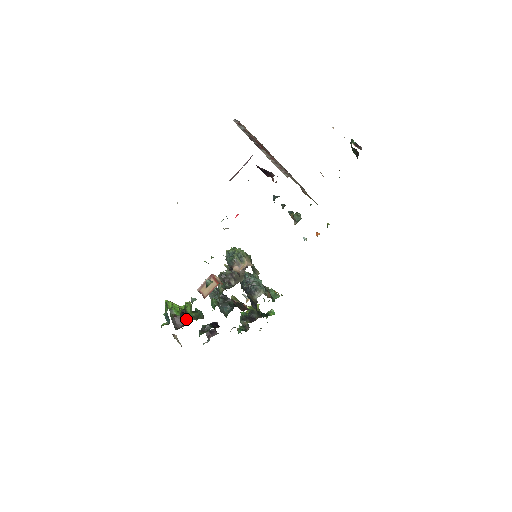
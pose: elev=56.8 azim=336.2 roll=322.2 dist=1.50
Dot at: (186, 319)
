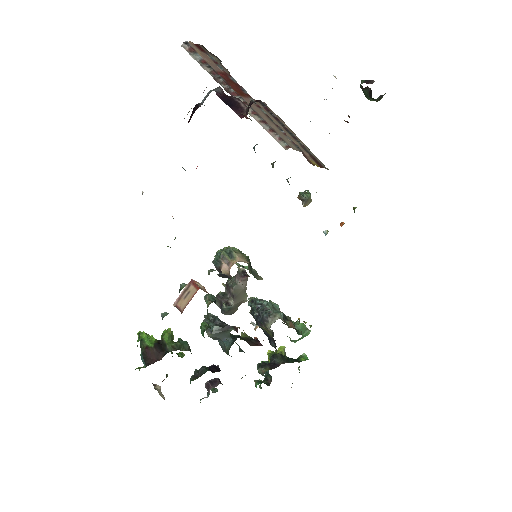
Dot at: (162, 351)
